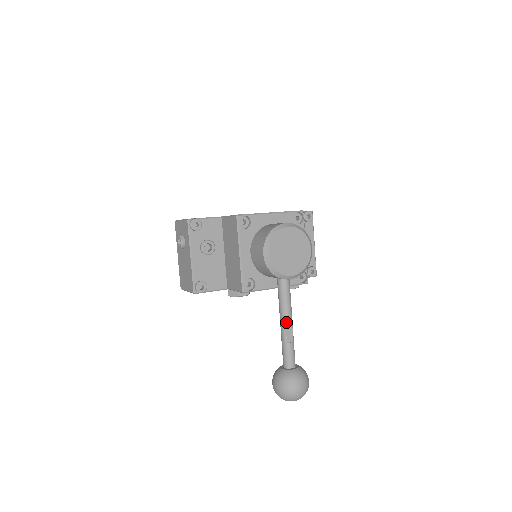
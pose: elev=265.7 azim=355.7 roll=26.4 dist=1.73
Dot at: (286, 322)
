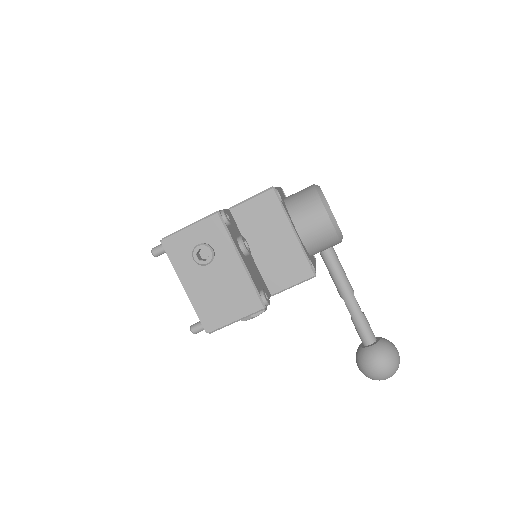
Dot at: (353, 292)
